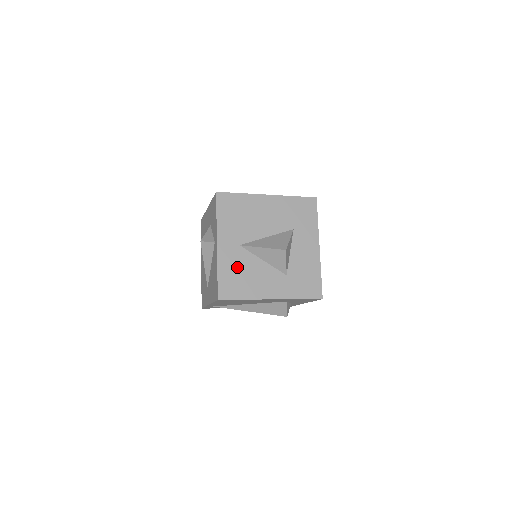
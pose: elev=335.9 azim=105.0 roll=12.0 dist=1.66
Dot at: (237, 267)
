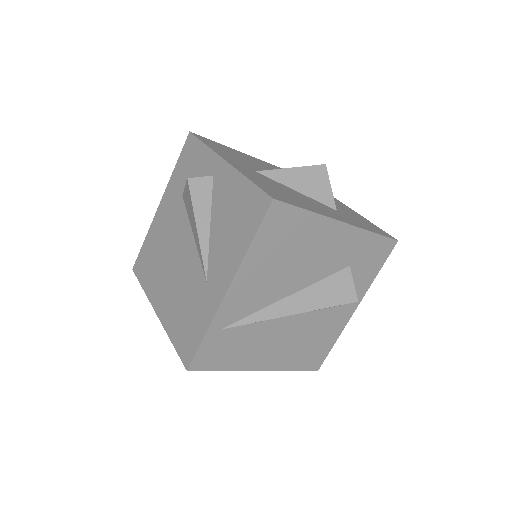
Dot at: (270, 184)
